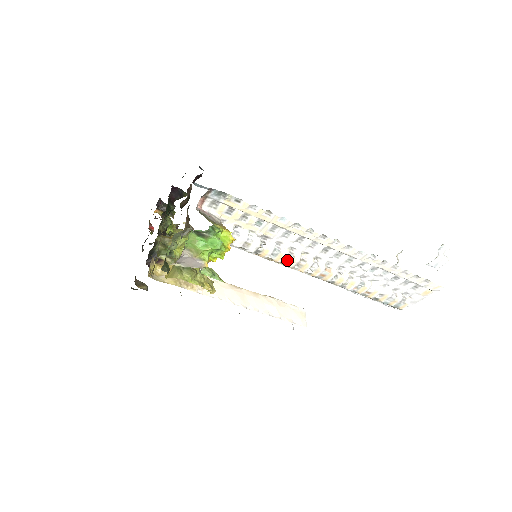
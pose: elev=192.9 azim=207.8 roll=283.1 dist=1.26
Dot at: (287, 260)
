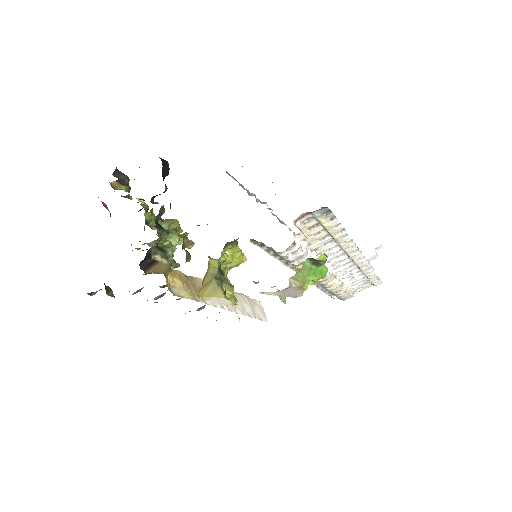
Dot at: occluded
